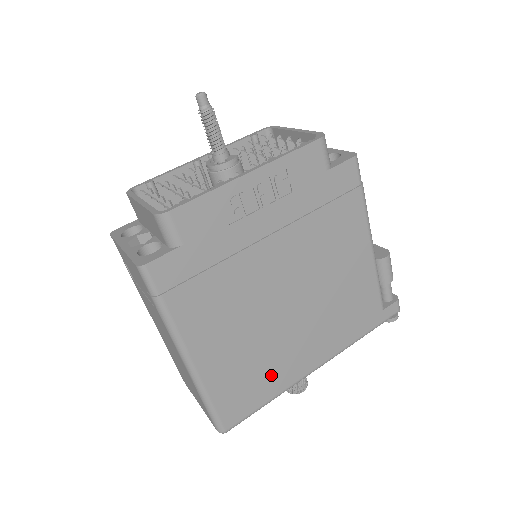
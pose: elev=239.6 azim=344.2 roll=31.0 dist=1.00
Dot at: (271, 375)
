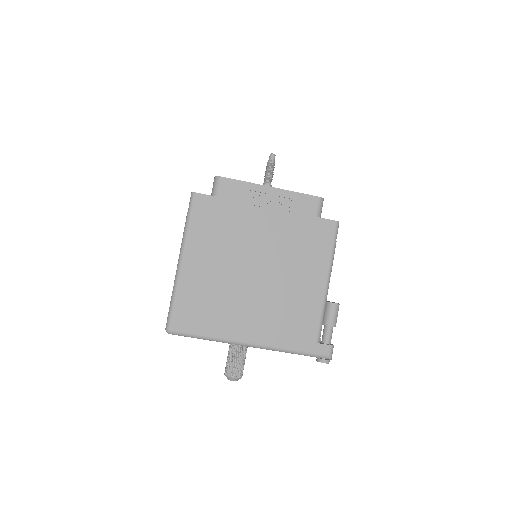
Dot at: (218, 317)
